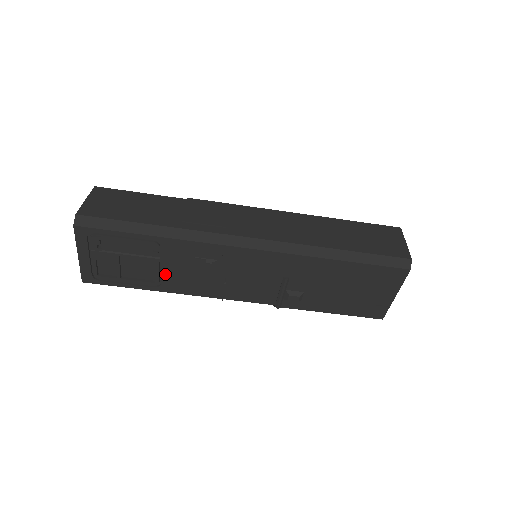
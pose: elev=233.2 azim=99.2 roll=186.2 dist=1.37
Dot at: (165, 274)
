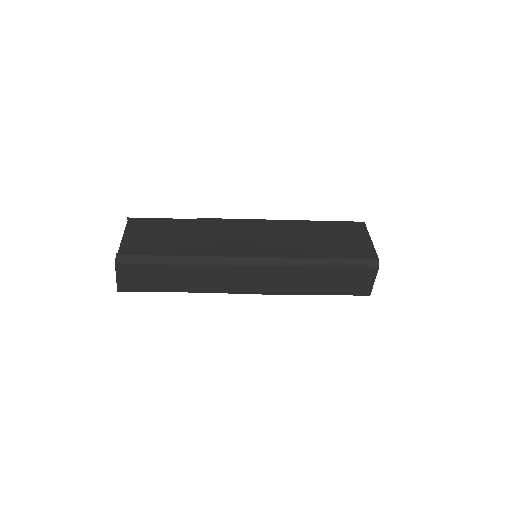
Dot at: occluded
